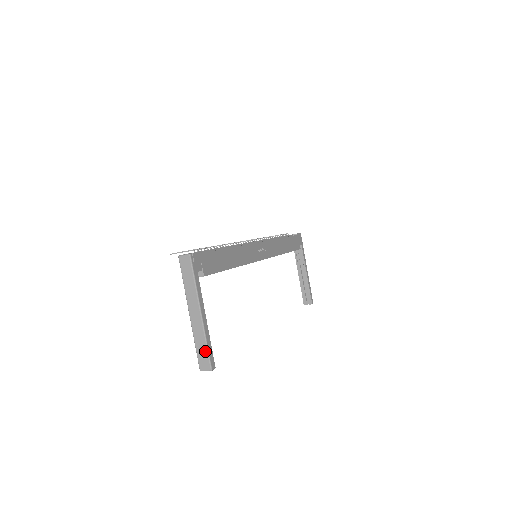
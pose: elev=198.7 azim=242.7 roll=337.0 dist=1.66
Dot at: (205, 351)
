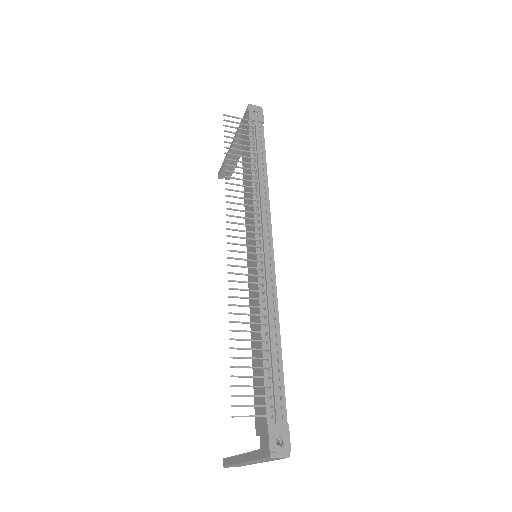
Dot at: occluded
